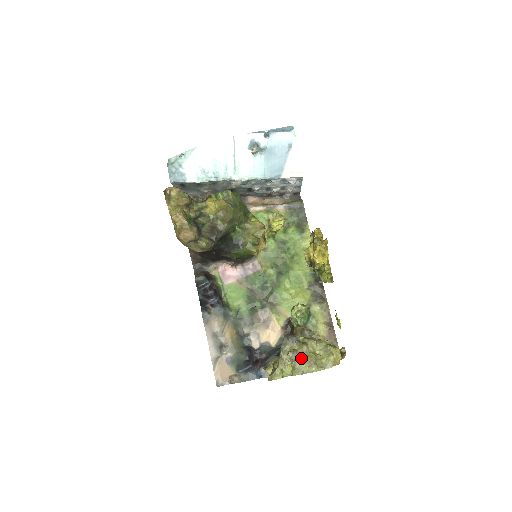
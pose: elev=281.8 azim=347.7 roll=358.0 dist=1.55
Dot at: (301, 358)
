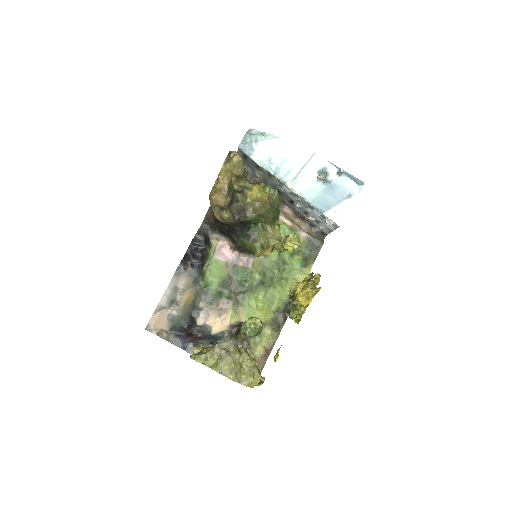
Dot at: (229, 361)
